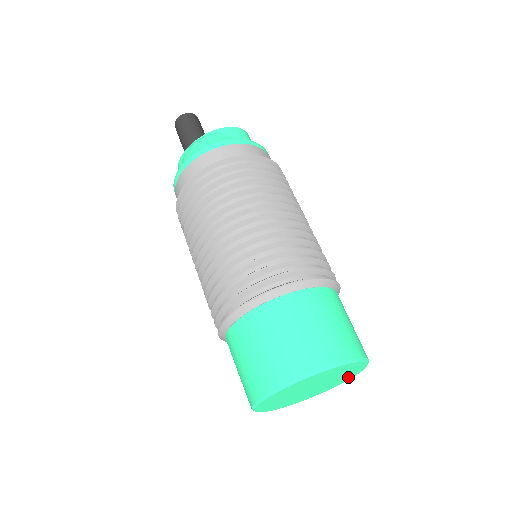
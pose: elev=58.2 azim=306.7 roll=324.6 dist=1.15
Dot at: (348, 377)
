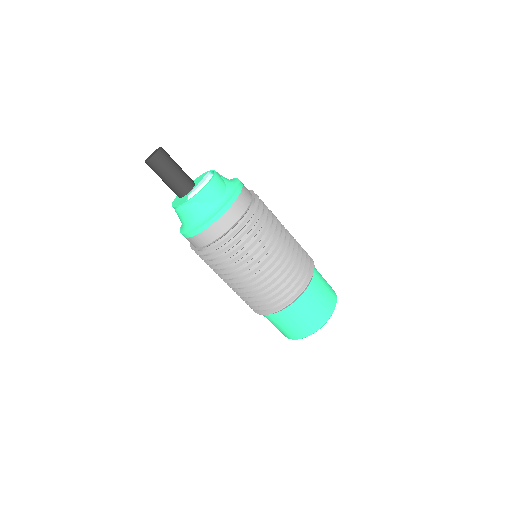
Dot at: occluded
